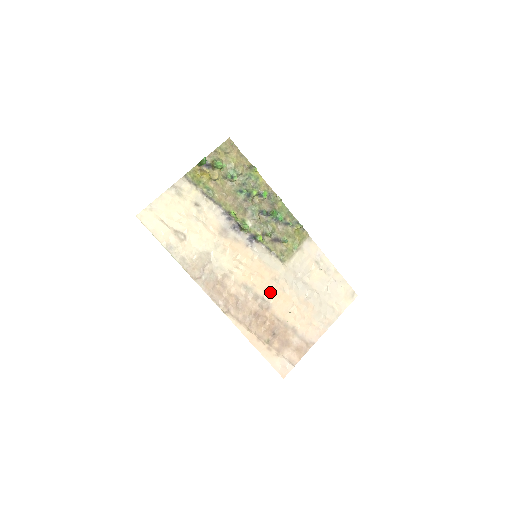
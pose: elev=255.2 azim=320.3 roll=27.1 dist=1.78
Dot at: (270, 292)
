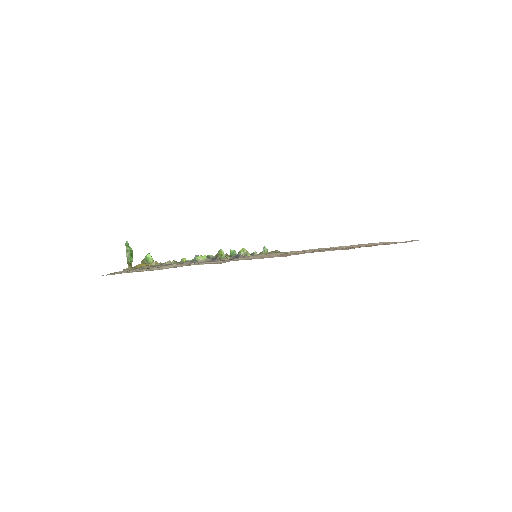
Dot at: occluded
